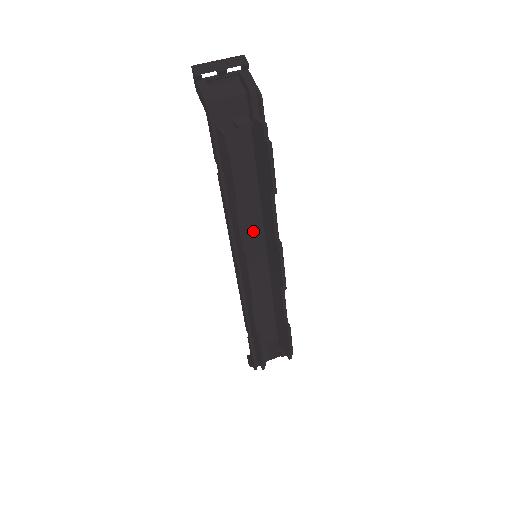
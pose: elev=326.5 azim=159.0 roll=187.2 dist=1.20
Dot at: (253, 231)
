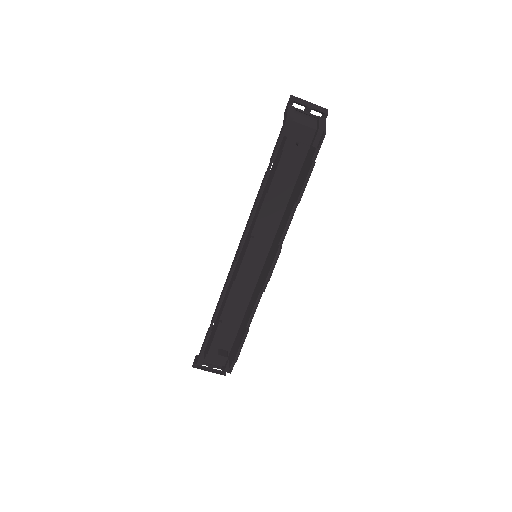
Dot at: (265, 236)
